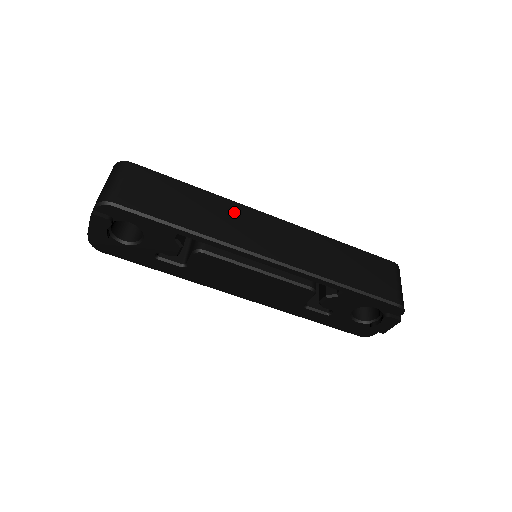
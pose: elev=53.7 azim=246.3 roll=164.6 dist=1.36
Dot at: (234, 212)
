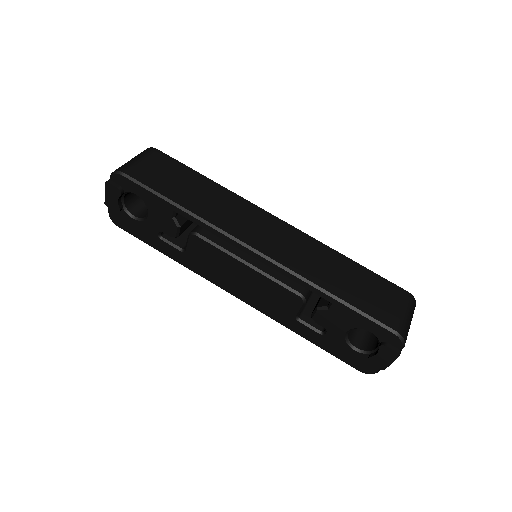
Dot at: (237, 205)
